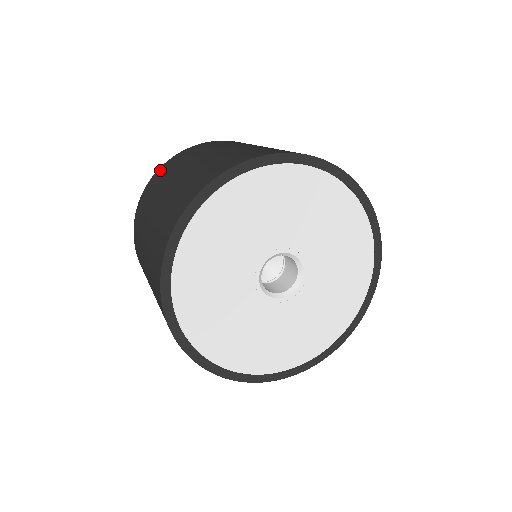
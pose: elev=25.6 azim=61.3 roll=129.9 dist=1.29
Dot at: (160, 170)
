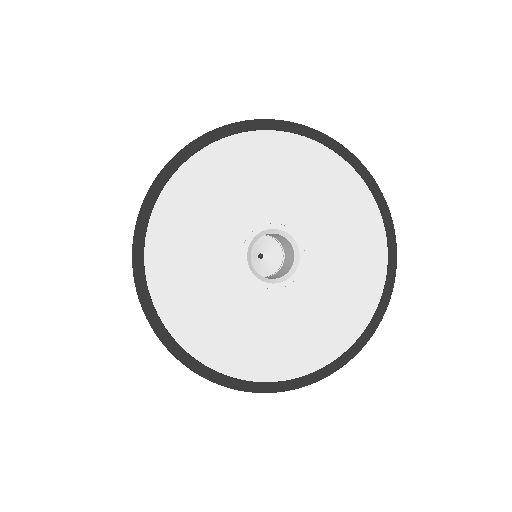
Dot at: occluded
